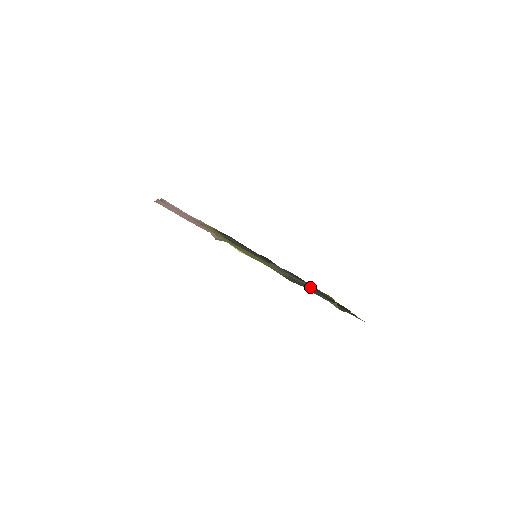
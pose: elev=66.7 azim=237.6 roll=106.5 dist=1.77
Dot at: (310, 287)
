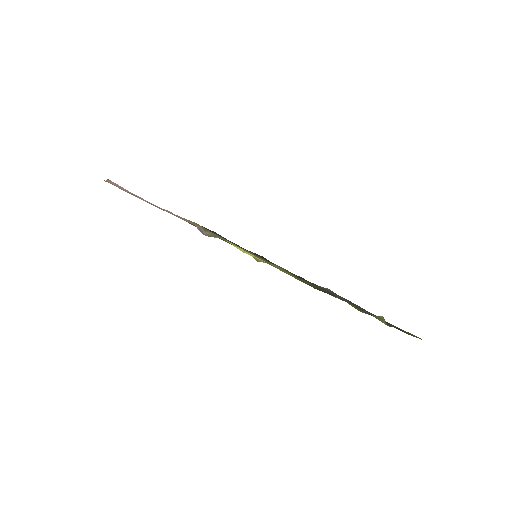
Dot at: (338, 295)
